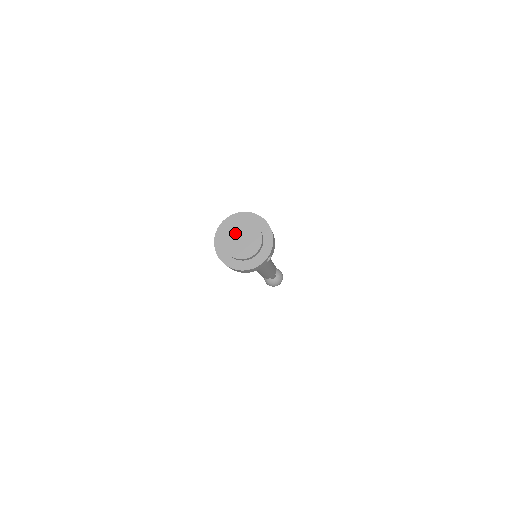
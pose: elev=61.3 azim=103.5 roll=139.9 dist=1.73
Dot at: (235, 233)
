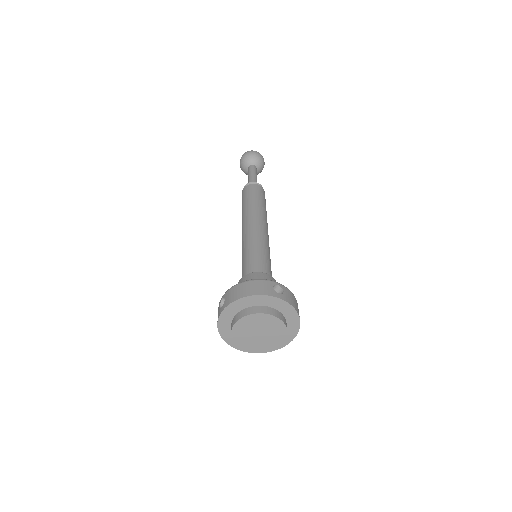
Dot at: (248, 328)
